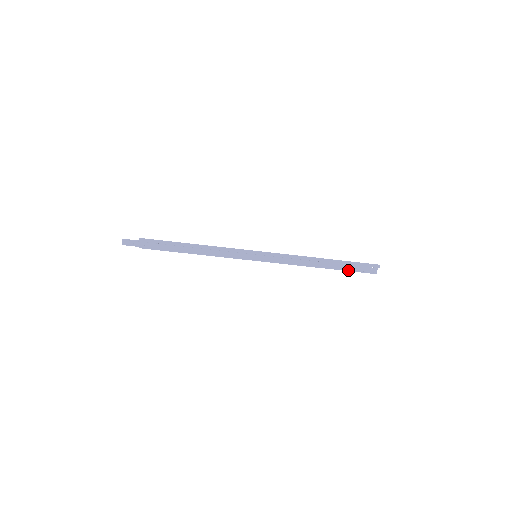
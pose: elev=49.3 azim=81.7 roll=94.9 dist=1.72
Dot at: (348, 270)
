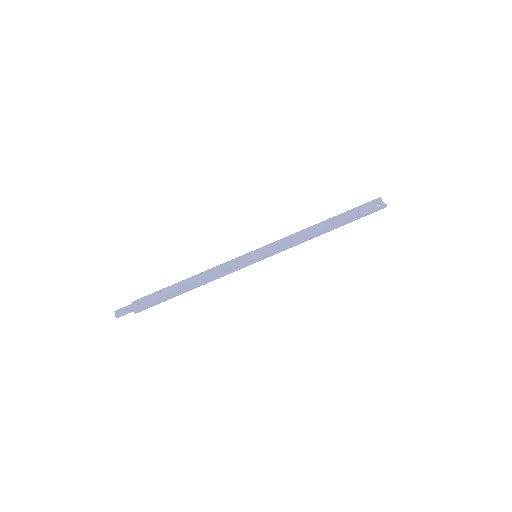
Dot at: (356, 217)
